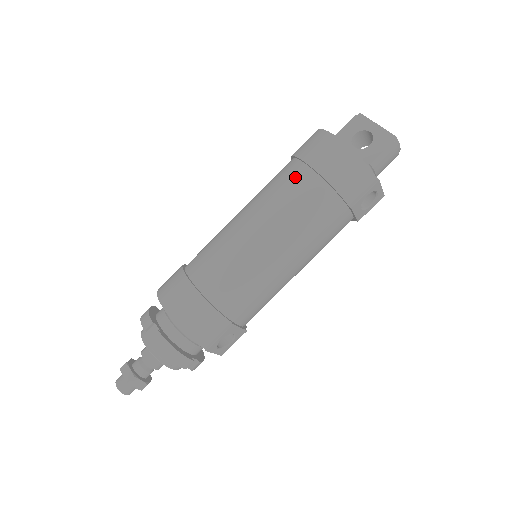
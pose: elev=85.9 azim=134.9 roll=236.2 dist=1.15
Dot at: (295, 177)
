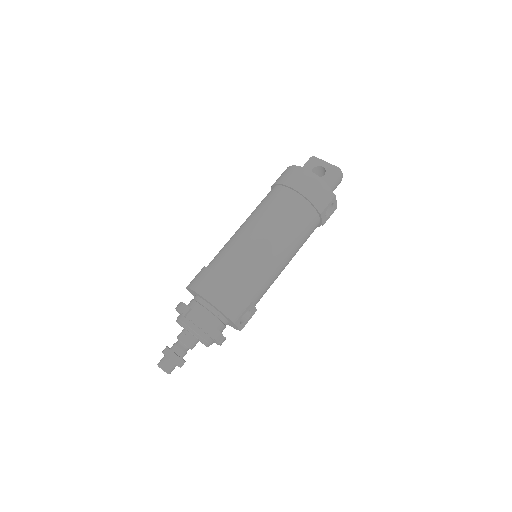
Dot at: (282, 196)
